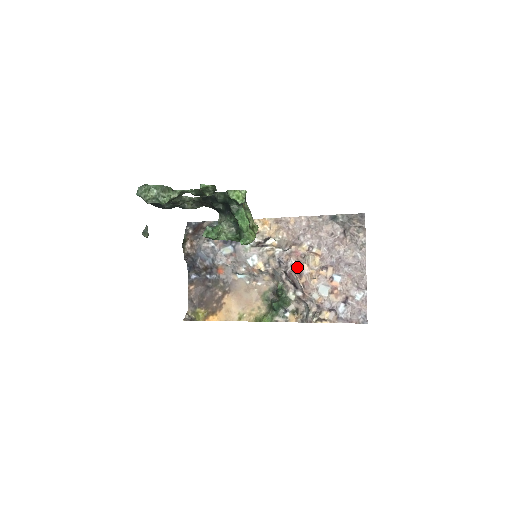
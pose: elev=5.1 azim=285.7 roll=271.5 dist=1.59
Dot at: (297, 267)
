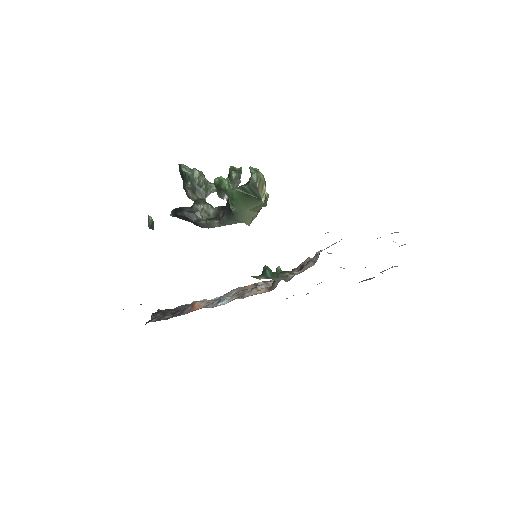
Dot at: occluded
